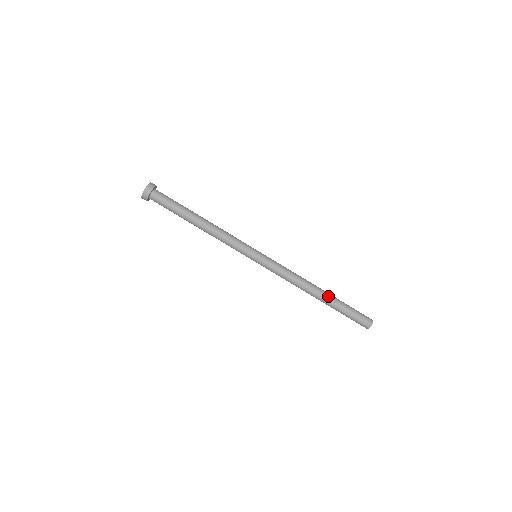
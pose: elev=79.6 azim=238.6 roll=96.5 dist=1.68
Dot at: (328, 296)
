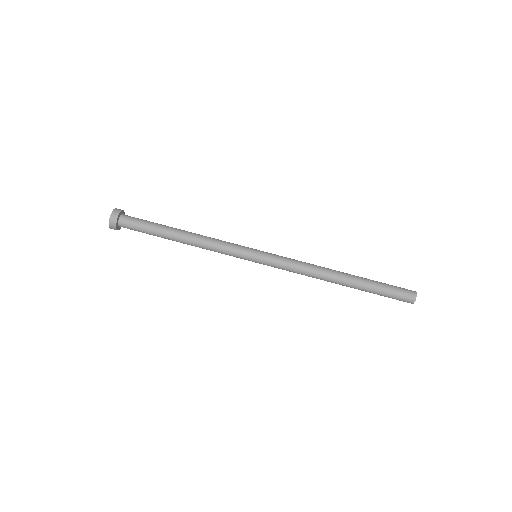
Dot at: (353, 276)
